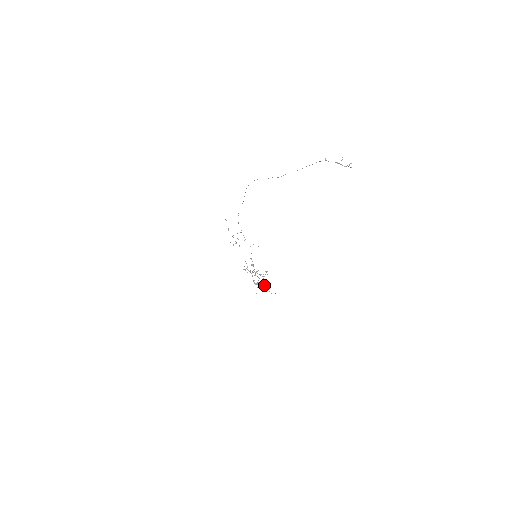
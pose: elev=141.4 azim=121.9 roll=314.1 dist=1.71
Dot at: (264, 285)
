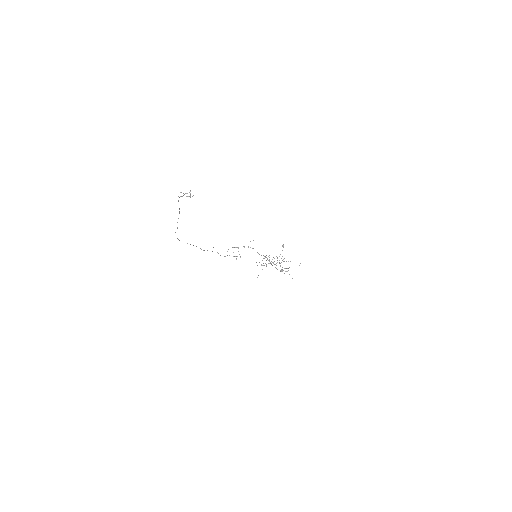
Dot at: occluded
